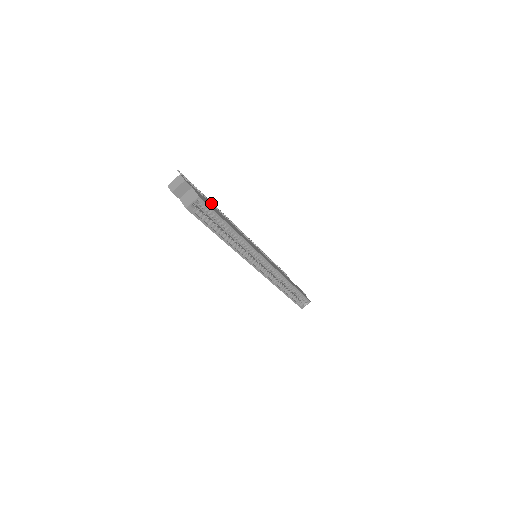
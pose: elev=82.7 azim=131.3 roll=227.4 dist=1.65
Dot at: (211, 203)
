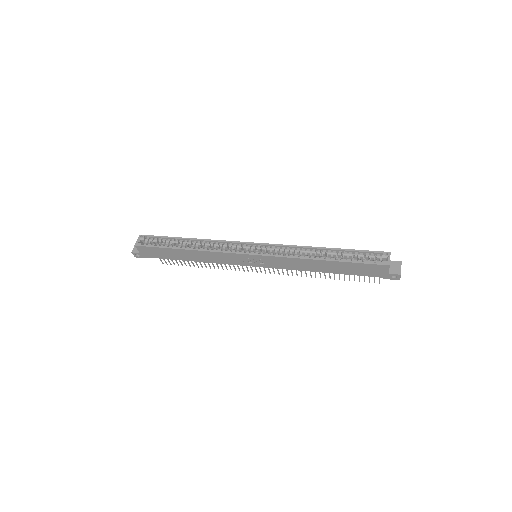
Dot at: (200, 263)
